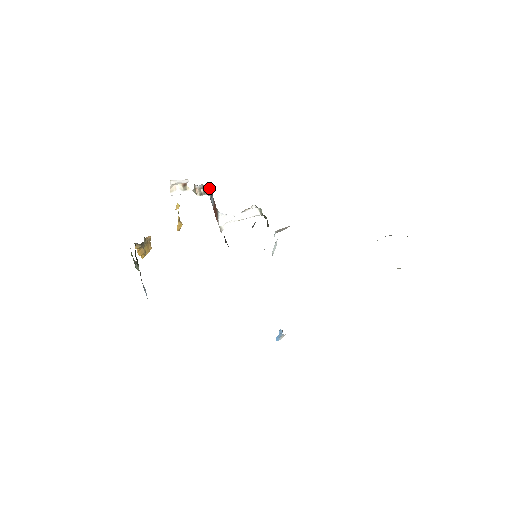
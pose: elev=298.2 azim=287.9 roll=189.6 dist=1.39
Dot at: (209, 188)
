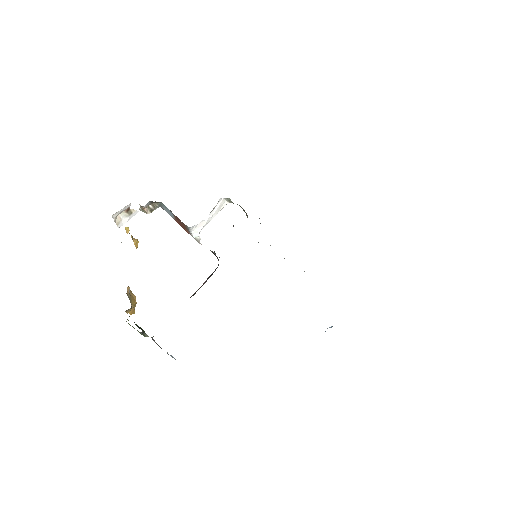
Dot at: (159, 202)
